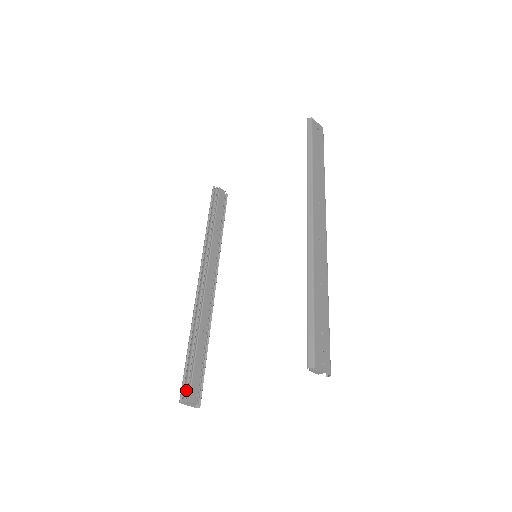
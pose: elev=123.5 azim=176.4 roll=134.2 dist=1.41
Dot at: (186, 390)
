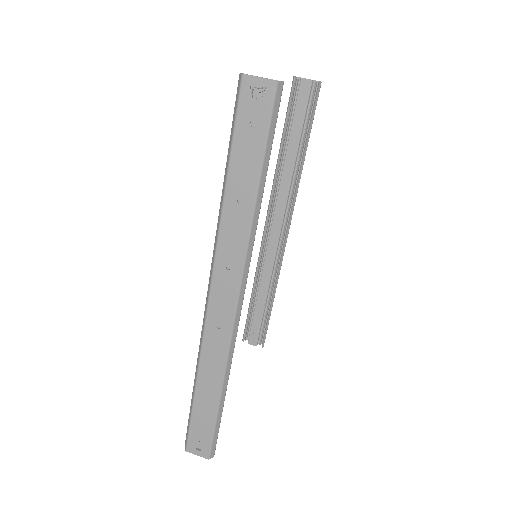
Dot at: (246, 334)
